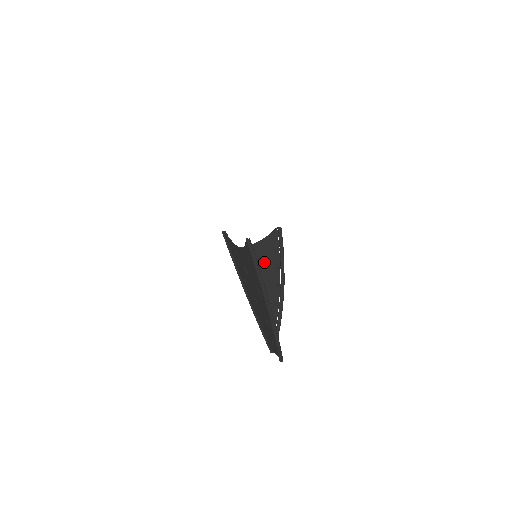
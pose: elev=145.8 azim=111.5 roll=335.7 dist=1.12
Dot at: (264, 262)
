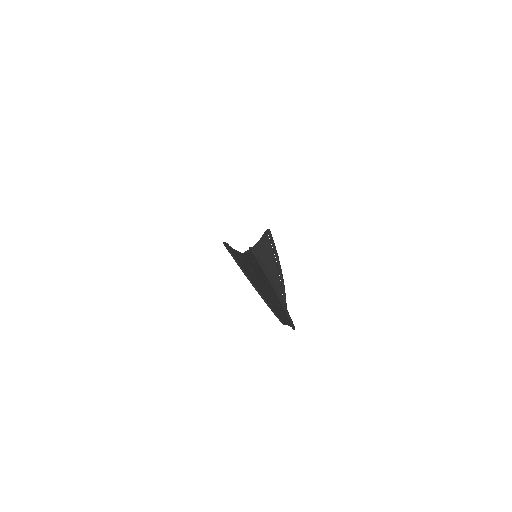
Dot at: (263, 259)
